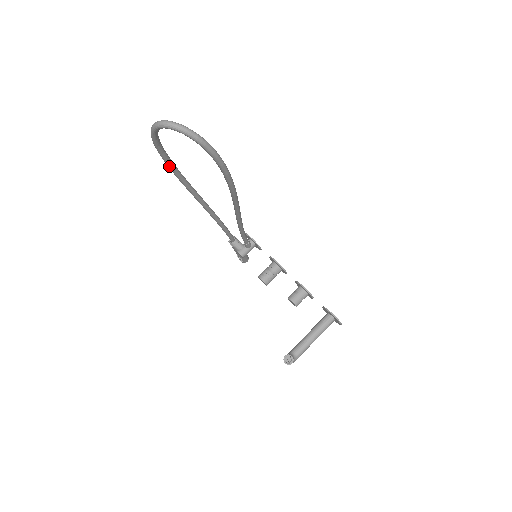
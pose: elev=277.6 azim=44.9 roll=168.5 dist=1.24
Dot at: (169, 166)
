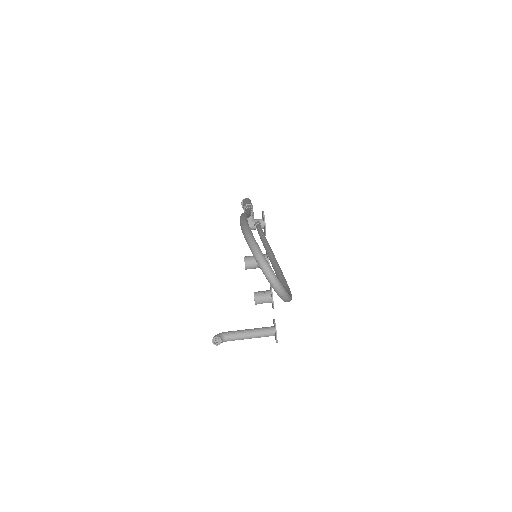
Dot at: occluded
